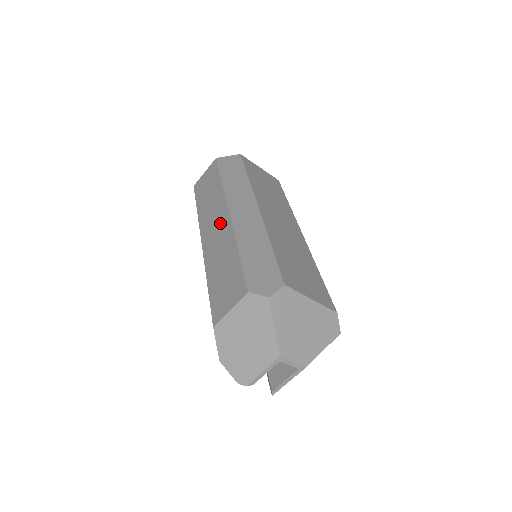
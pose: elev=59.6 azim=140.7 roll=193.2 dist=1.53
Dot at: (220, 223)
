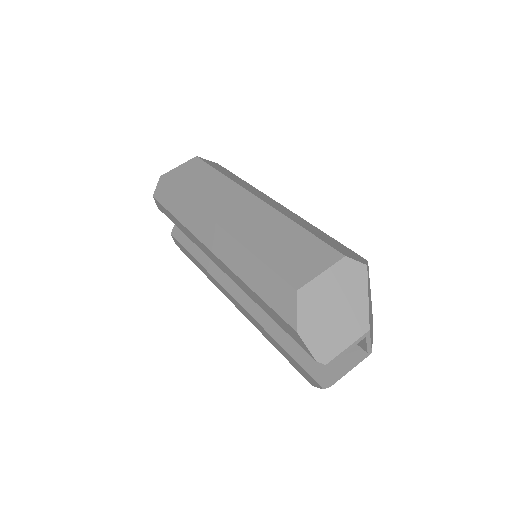
Dot at: (245, 205)
